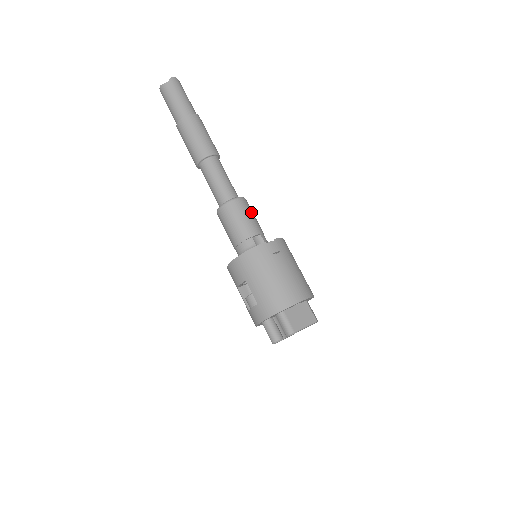
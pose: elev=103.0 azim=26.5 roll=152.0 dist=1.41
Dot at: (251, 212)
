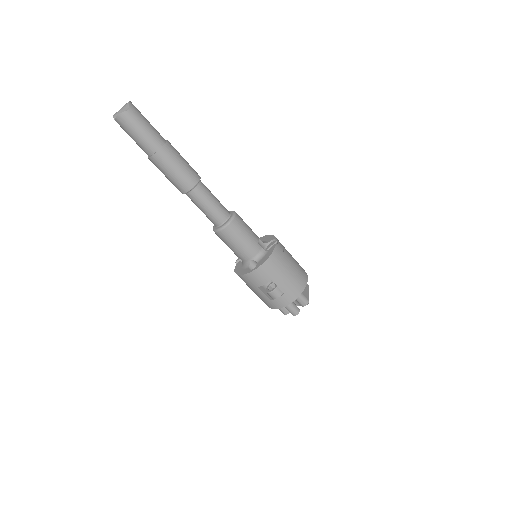
Dot at: (244, 222)
